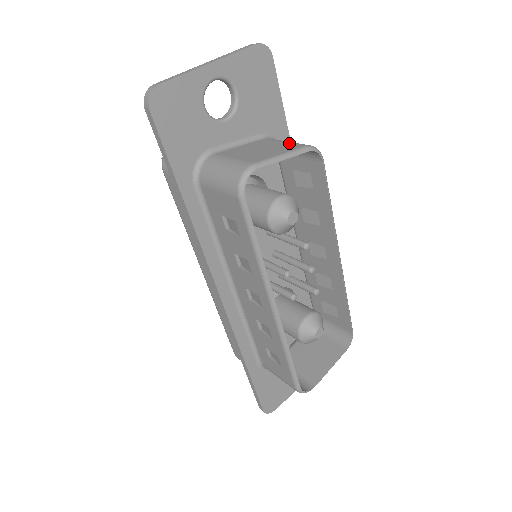
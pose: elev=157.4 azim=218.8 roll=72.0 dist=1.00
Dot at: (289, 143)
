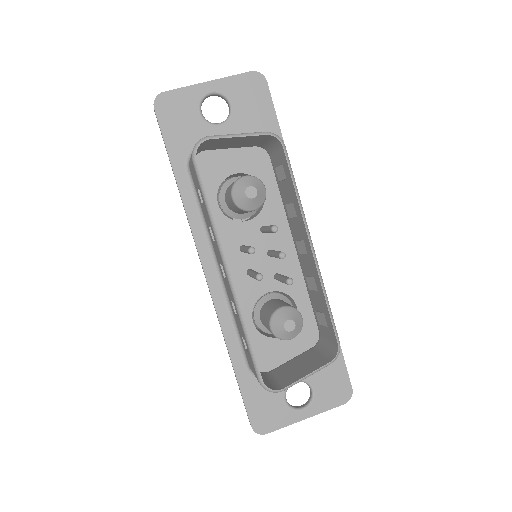
Dot at: occluded
